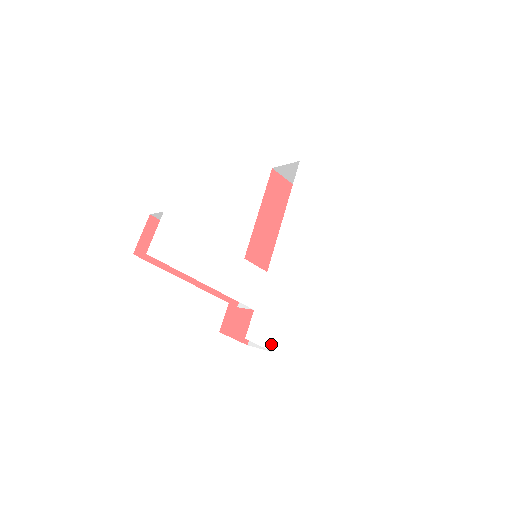
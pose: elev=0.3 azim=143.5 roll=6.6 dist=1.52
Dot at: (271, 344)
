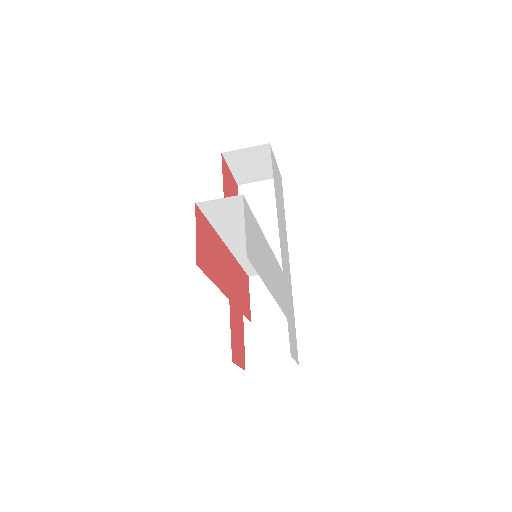
Dot at: (296, 356)
